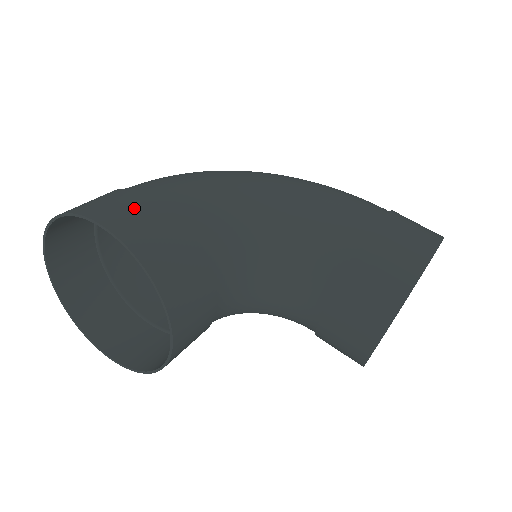
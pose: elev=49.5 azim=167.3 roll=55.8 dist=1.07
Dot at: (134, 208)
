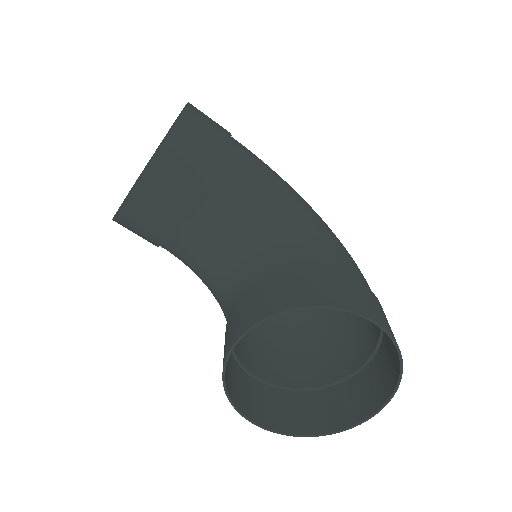
Dot at: (213, 122)
